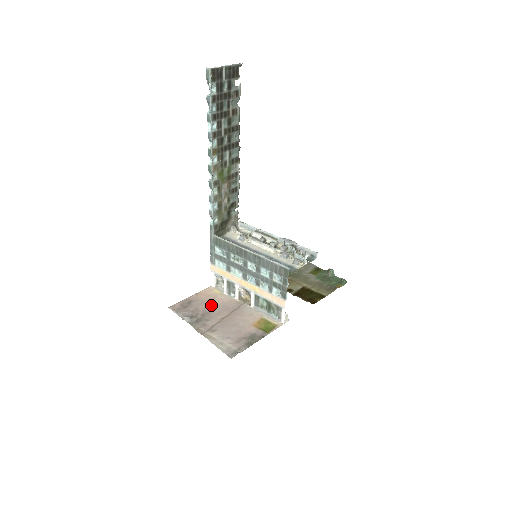
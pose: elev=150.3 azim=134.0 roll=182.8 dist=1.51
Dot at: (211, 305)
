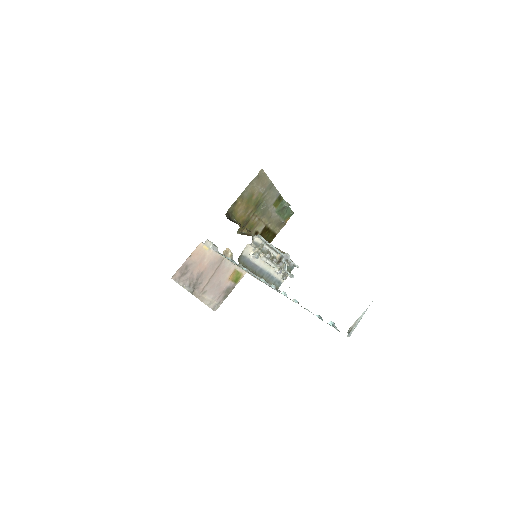
Dot at: (202, 267)
